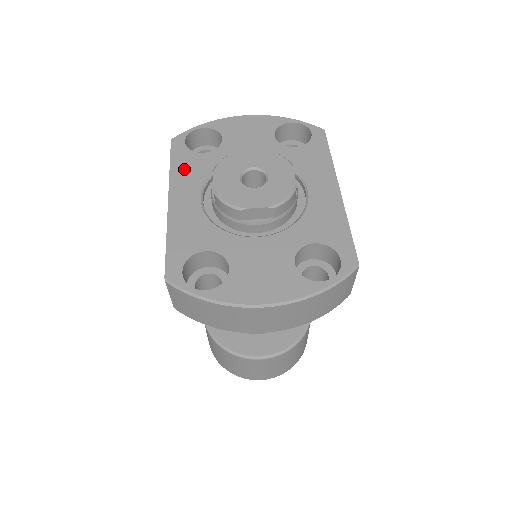
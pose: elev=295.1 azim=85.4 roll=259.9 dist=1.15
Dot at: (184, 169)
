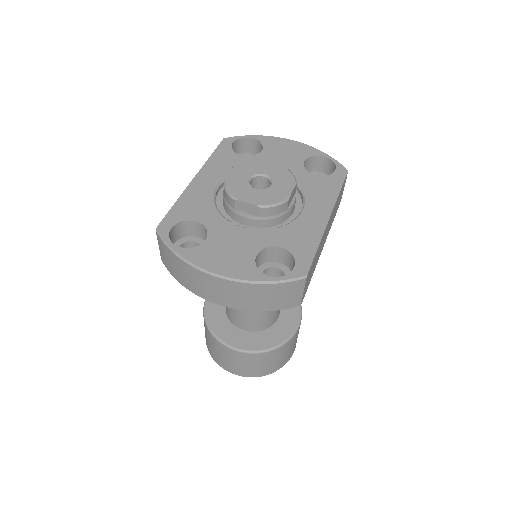
Dot at: (219, 161)
